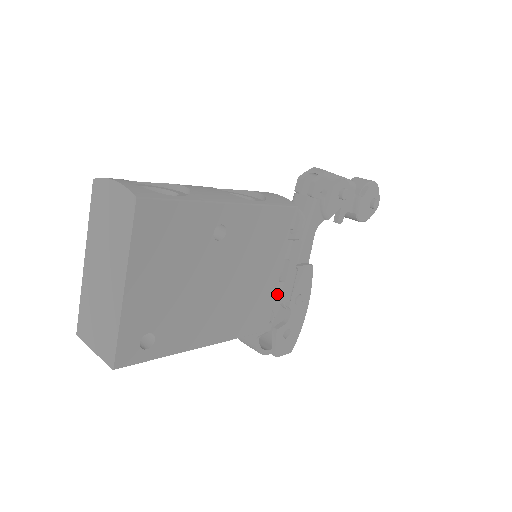
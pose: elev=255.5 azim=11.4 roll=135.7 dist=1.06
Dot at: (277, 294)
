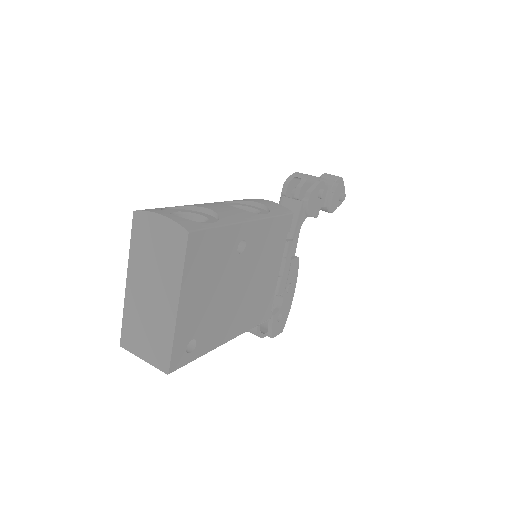
Dot at: (276, 287)
